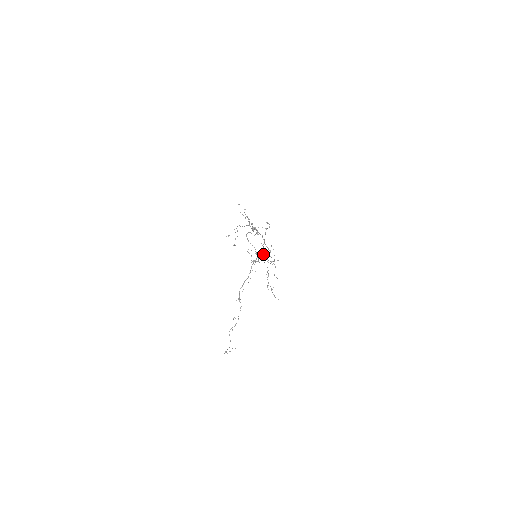
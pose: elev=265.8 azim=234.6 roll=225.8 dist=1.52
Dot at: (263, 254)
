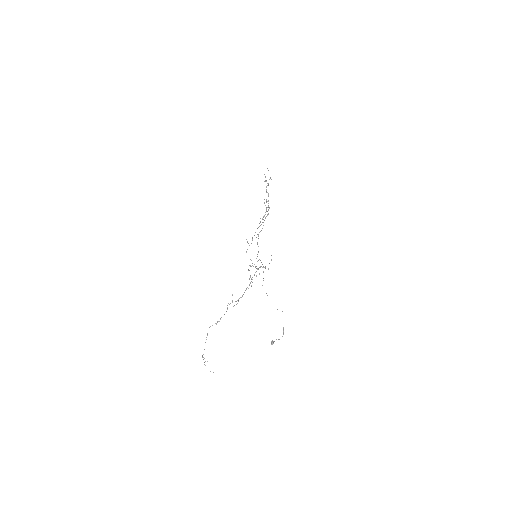
Dot at: (262, 264)
